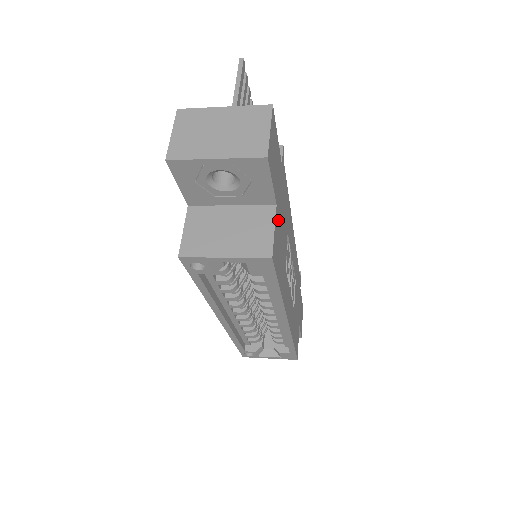
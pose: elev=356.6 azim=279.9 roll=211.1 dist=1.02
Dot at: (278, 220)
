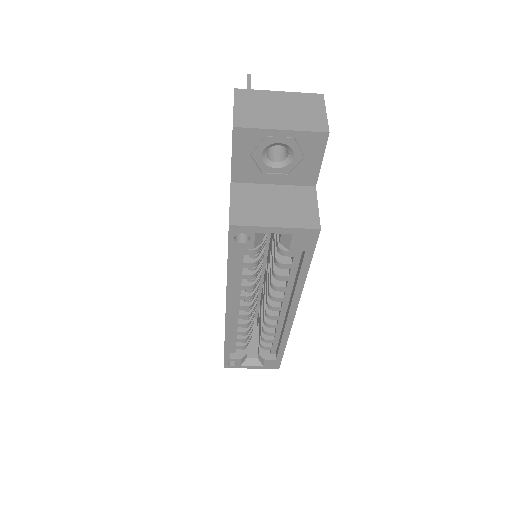
Dot at: occluded
